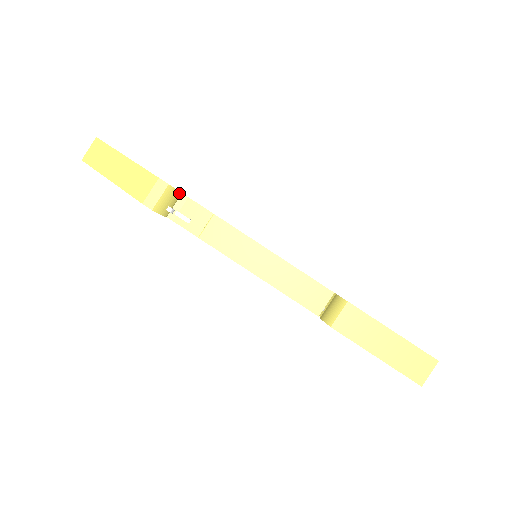
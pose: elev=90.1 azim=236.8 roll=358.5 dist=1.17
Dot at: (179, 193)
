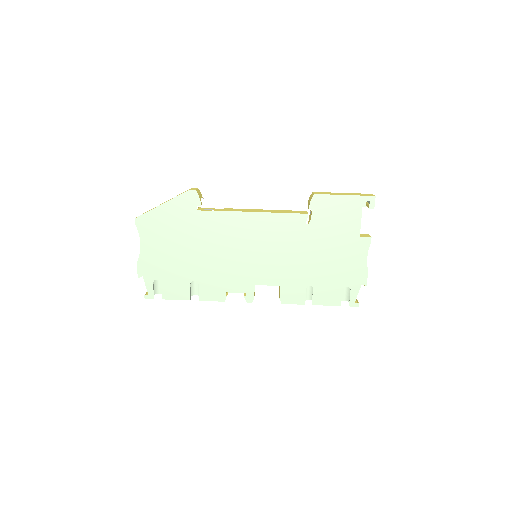
Dot at: occluded
